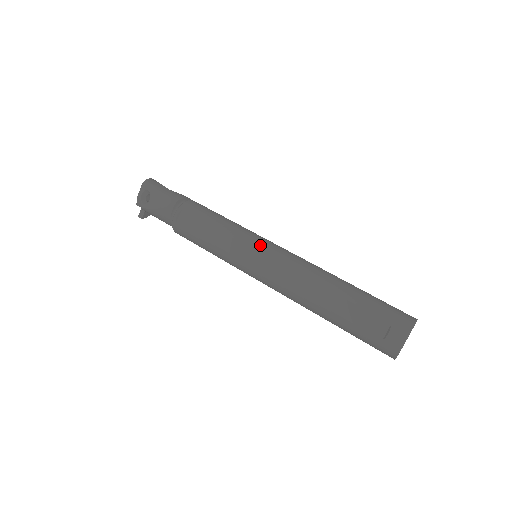
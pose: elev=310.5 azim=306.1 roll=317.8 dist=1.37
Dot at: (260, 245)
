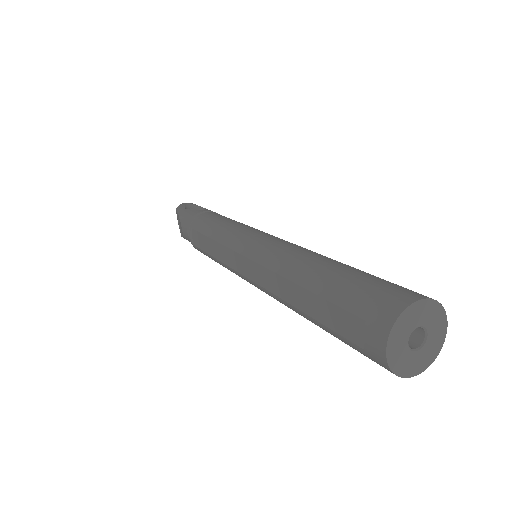
Dot at: (240, 244)
